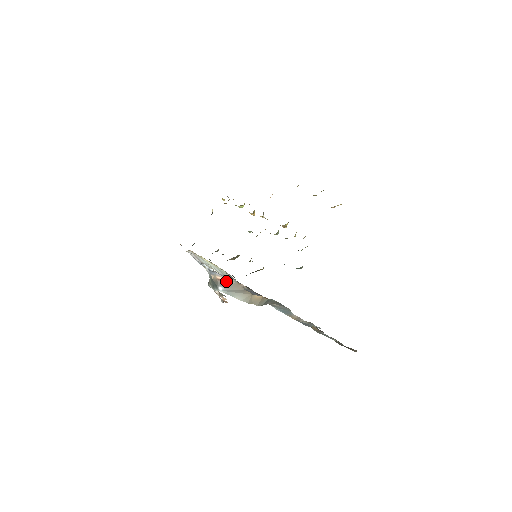
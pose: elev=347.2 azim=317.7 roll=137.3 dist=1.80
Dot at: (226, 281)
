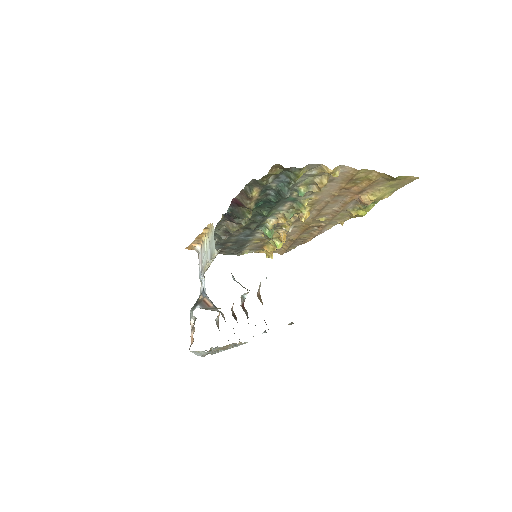
Dot at: (210, 306)
